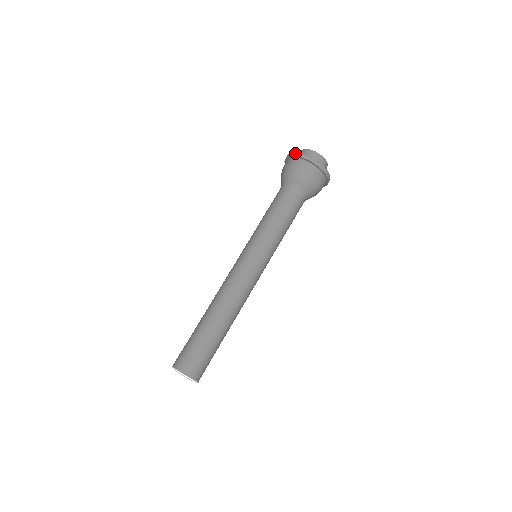
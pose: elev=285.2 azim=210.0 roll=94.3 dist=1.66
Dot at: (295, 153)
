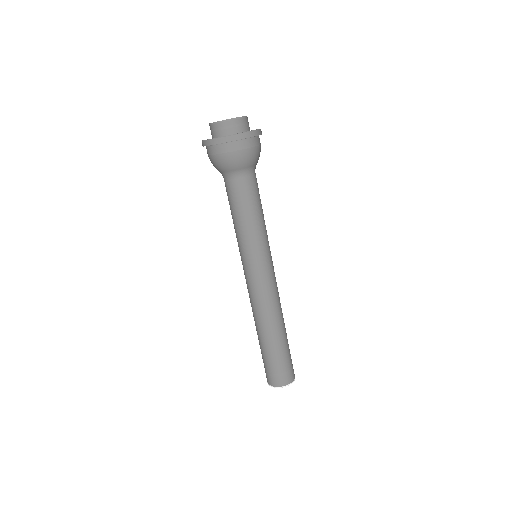
Dot at: (225, 138)
